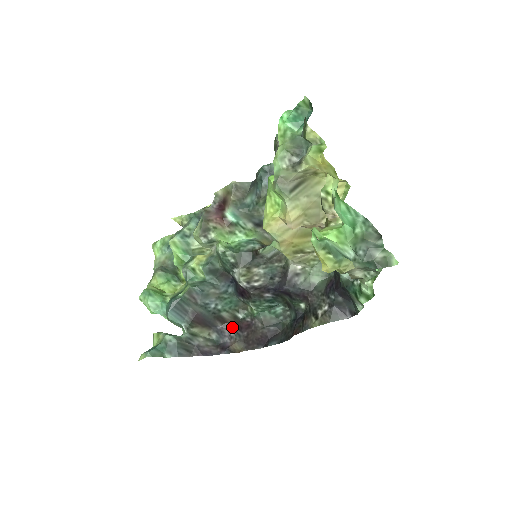
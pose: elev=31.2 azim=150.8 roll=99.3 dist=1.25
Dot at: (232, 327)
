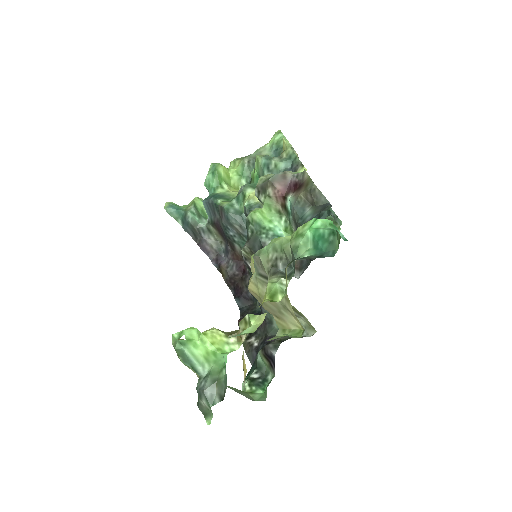
Dot at: (235, 258)
